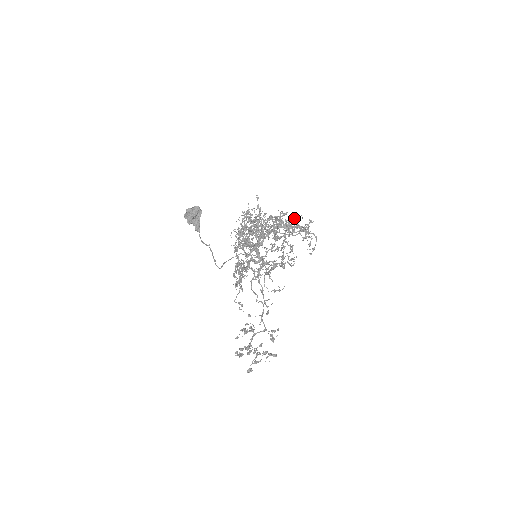
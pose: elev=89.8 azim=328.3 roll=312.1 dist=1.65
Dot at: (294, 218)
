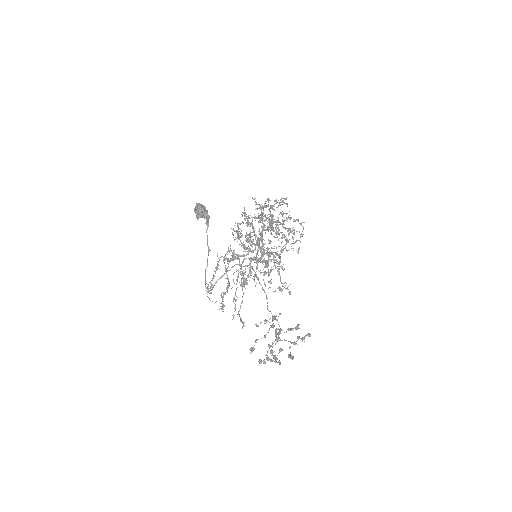
Dot at: (286, 213)
